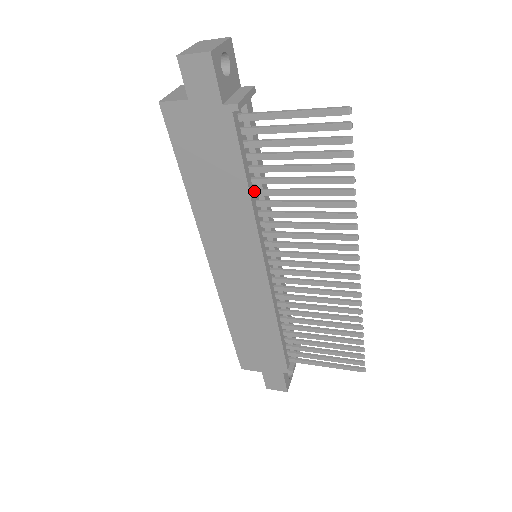
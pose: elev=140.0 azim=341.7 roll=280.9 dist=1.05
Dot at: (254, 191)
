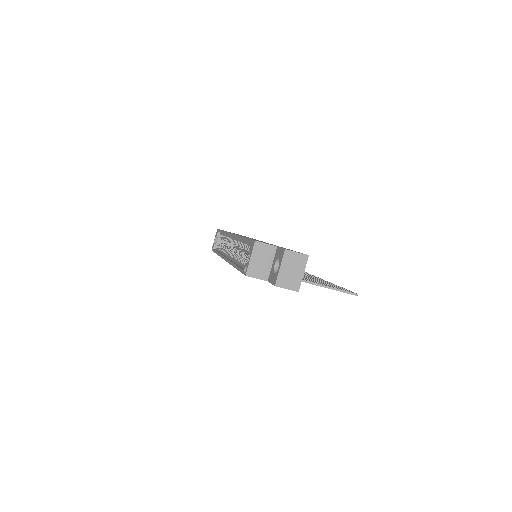
Dot at: occluded
